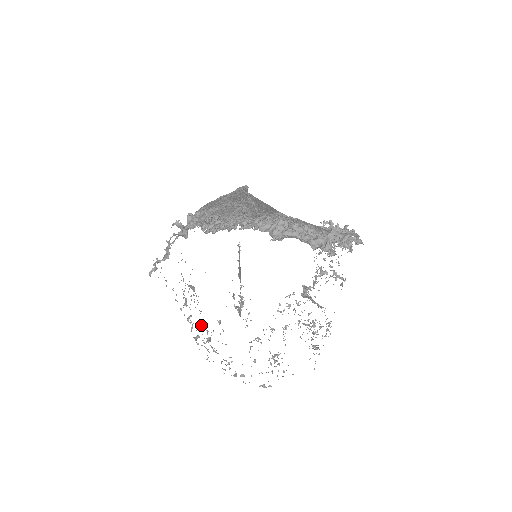
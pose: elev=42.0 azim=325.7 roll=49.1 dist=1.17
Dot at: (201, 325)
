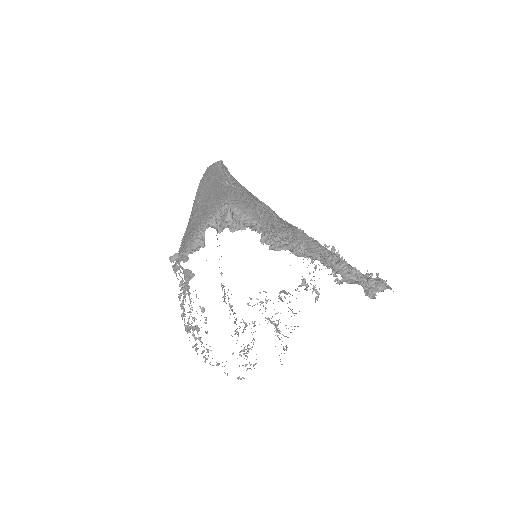
Dot at: (189, 311)
